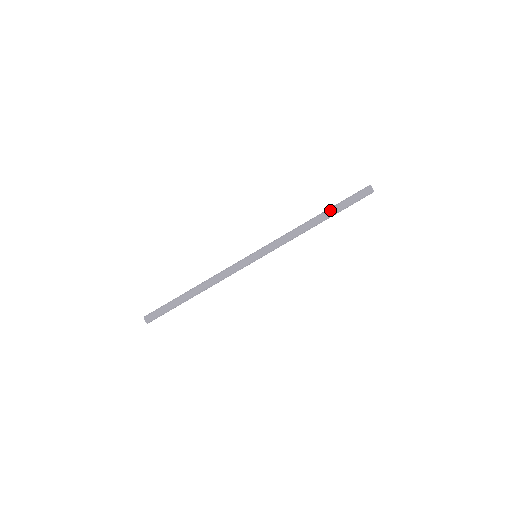
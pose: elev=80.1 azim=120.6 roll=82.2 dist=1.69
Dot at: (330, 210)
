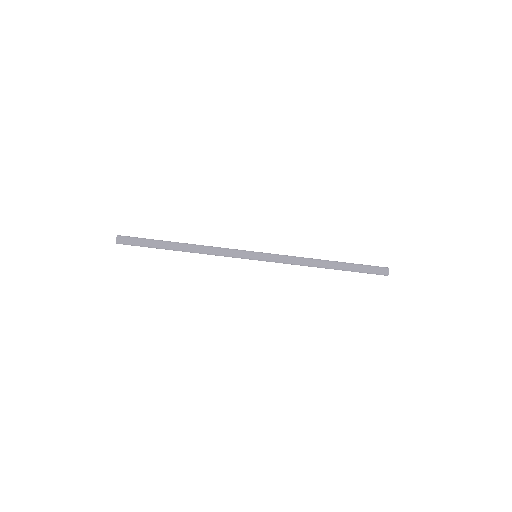
Dot at: (344, 268)
